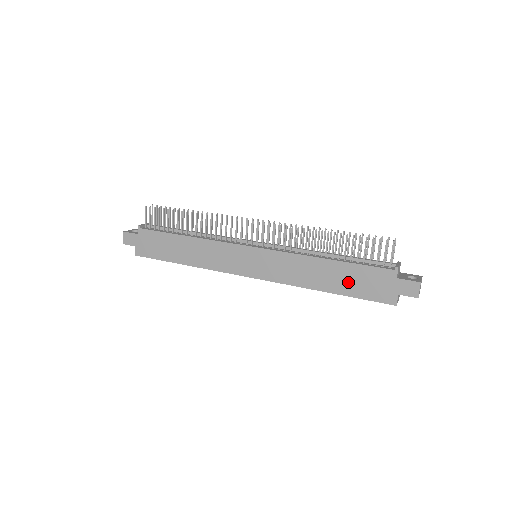
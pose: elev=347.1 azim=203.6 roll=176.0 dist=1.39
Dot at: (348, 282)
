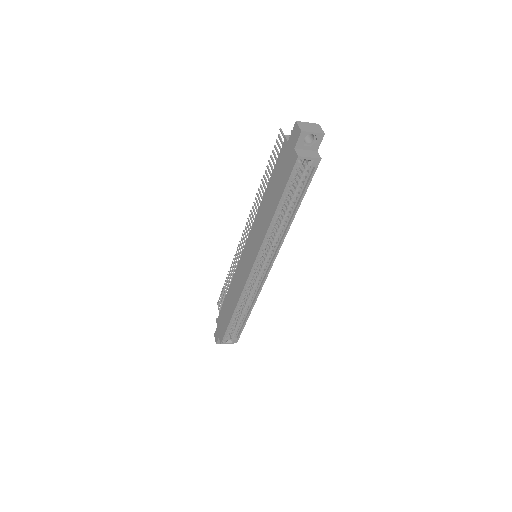
Dot at: (276, 188)
